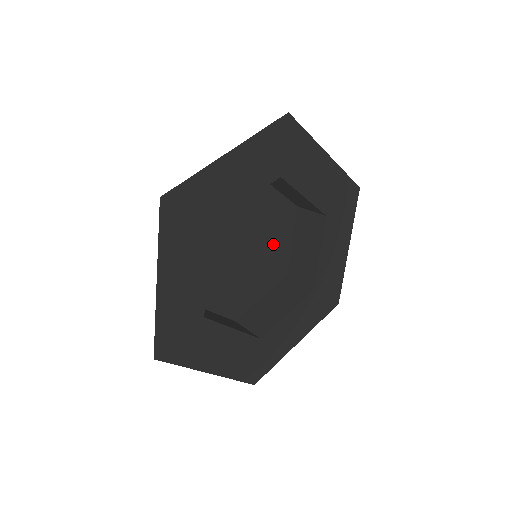
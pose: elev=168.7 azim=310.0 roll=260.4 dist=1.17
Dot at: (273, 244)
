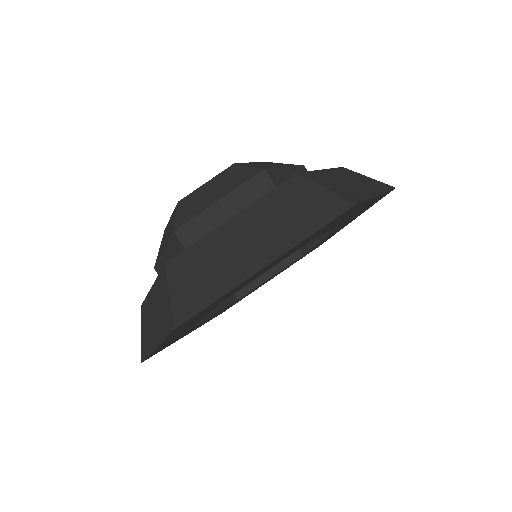
Dot at: occluded
